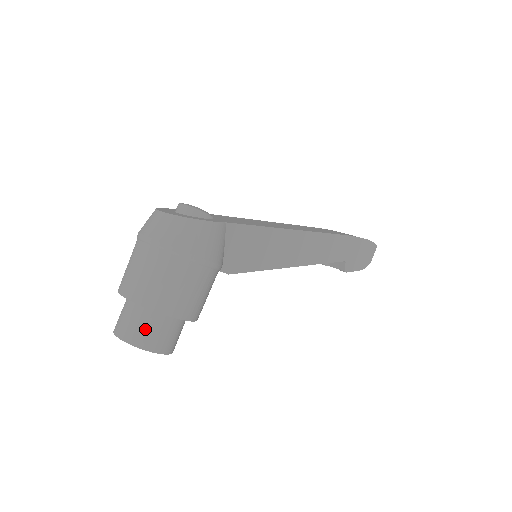
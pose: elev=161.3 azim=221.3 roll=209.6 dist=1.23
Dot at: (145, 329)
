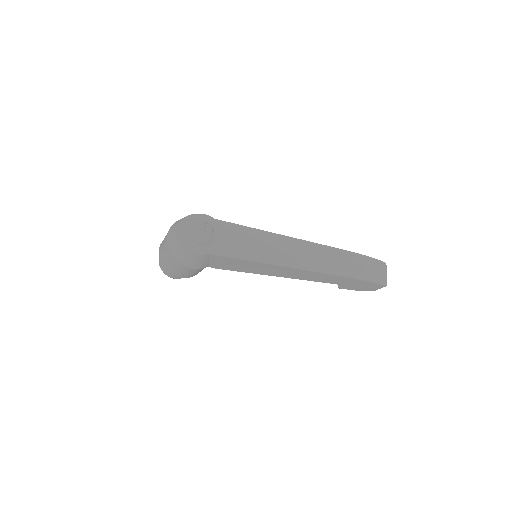
Dot at: occluded
